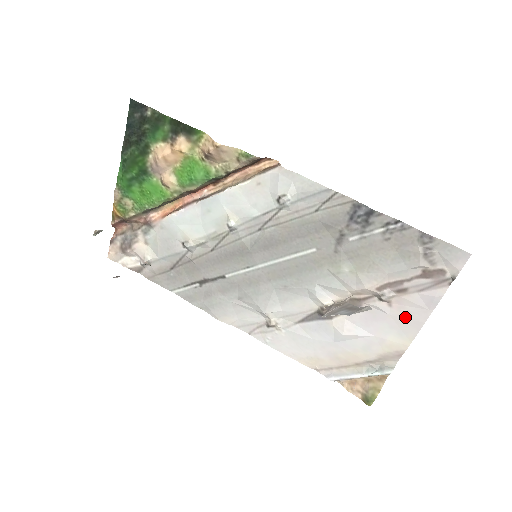
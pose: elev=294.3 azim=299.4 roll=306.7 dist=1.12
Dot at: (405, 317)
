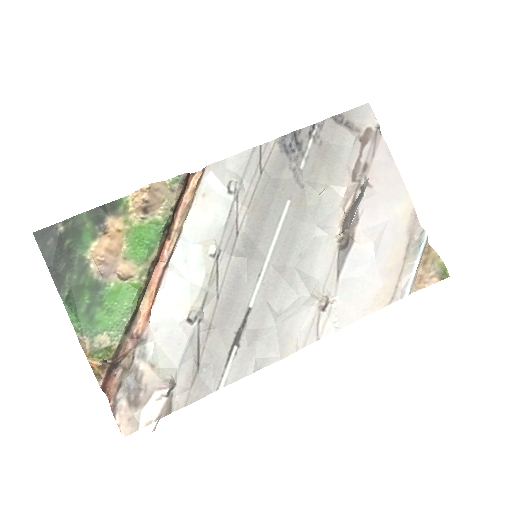
Dot at: (387, 183)
